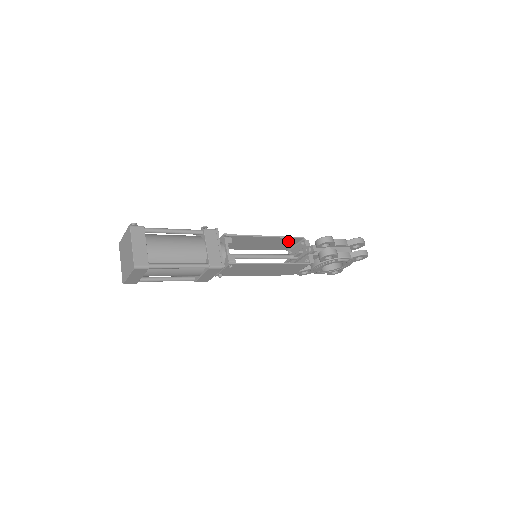
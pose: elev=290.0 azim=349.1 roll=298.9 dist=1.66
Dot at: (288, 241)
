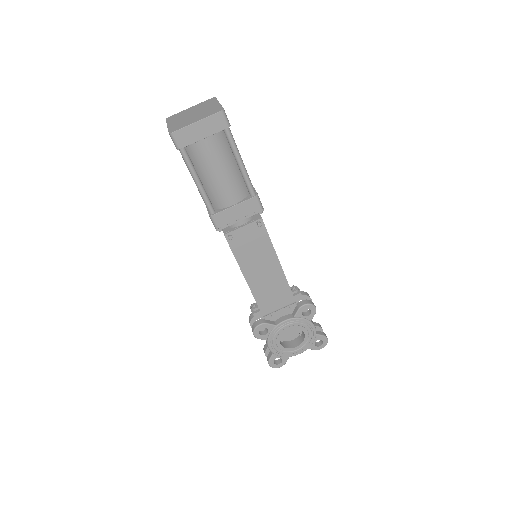
Dot at: occluded
